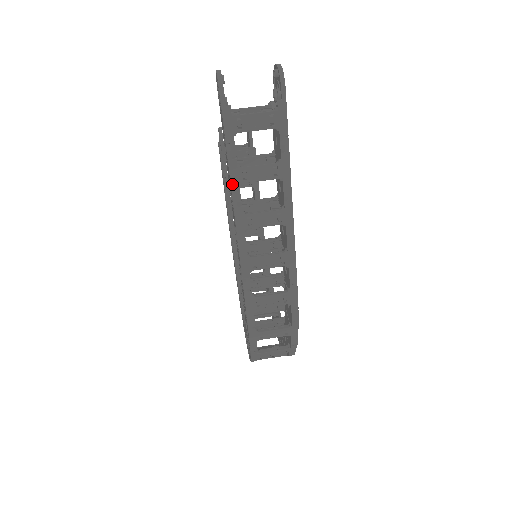
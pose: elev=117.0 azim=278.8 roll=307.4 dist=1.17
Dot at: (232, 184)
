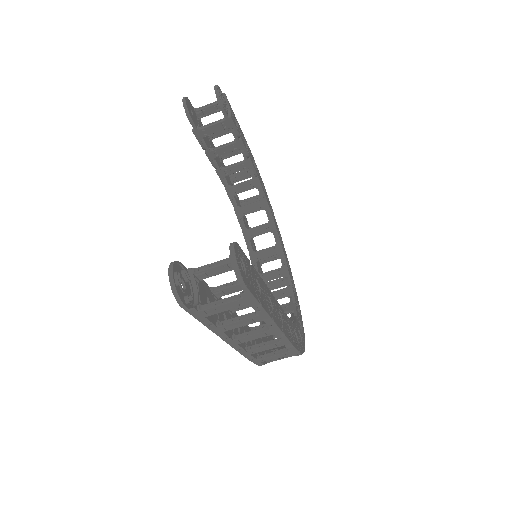
Dot at: (216, 334)
